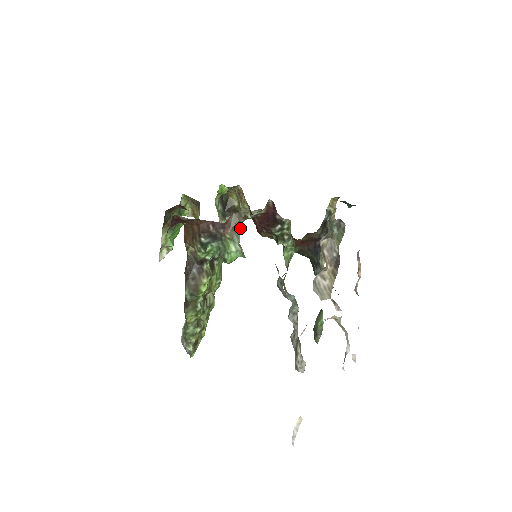
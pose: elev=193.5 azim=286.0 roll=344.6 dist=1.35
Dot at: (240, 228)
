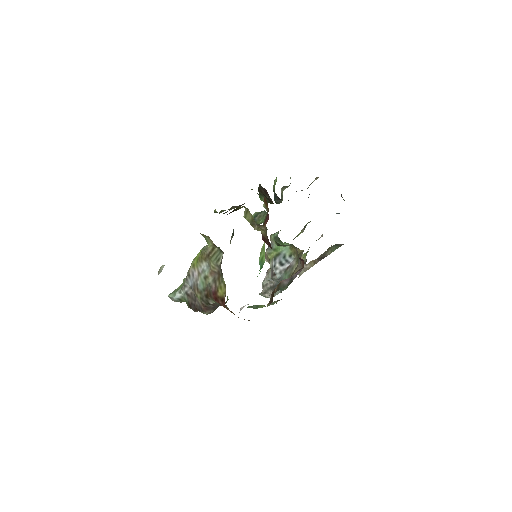
Dot at: occluded
